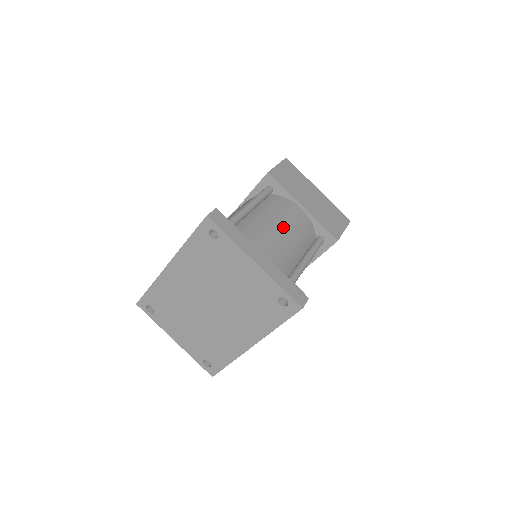
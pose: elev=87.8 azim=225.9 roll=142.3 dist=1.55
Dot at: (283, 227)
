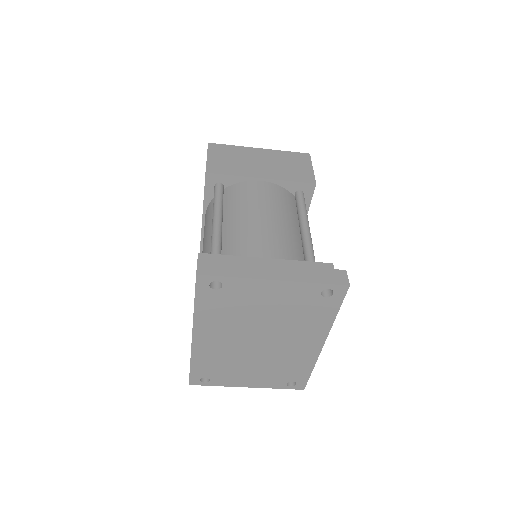
Dot at: (262, 215)
